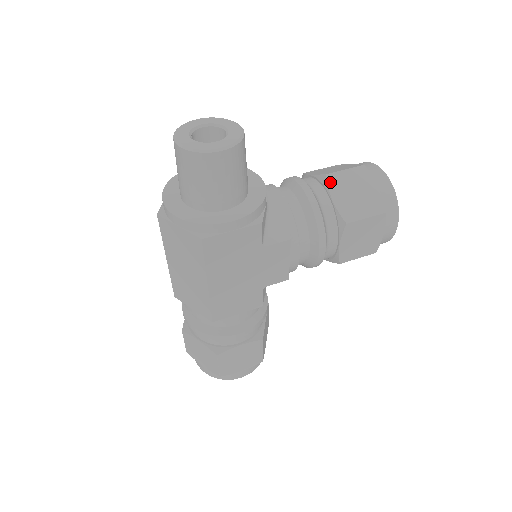
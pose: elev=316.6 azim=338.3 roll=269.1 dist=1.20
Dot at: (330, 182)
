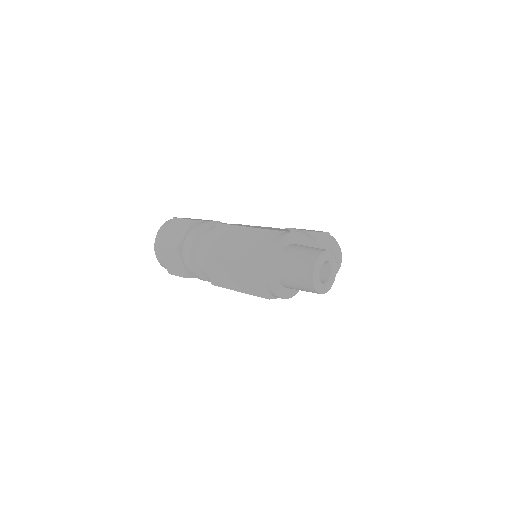
Dot at: occluded
